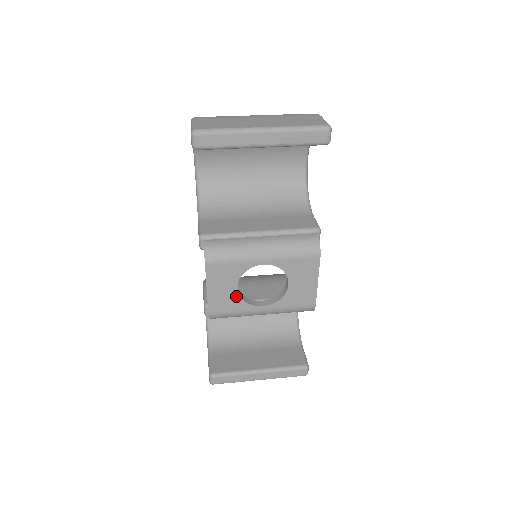
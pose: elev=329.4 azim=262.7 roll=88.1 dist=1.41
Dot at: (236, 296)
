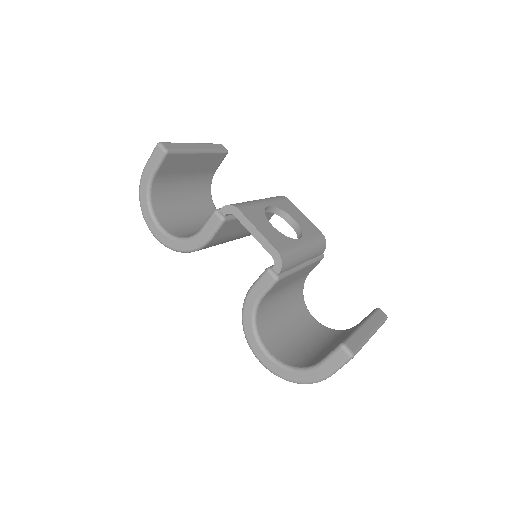
Dot at: (278, 233)
